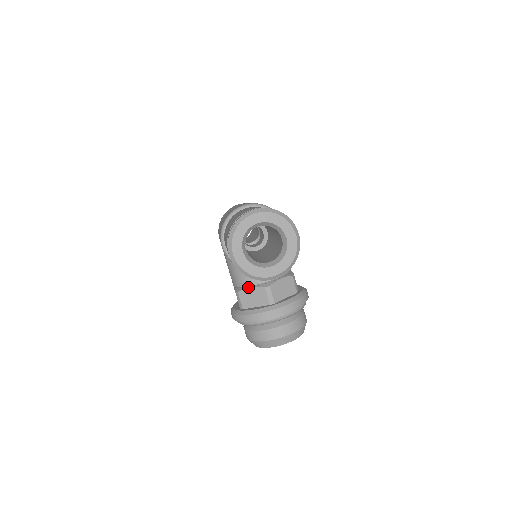
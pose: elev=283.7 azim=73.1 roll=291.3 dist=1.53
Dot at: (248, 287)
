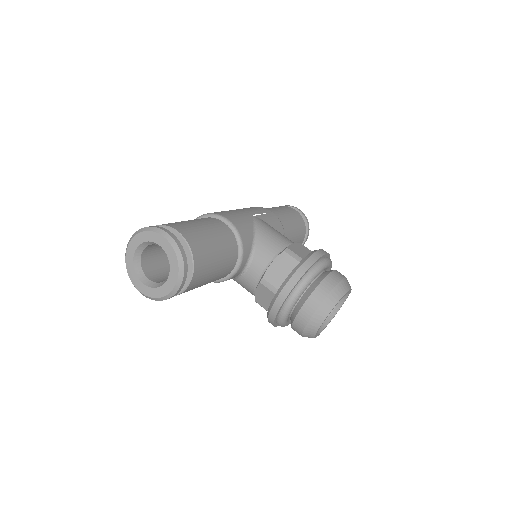
Dot at: (255, 291)
